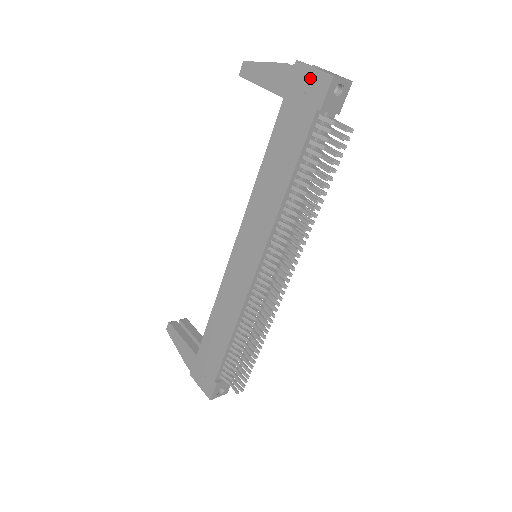
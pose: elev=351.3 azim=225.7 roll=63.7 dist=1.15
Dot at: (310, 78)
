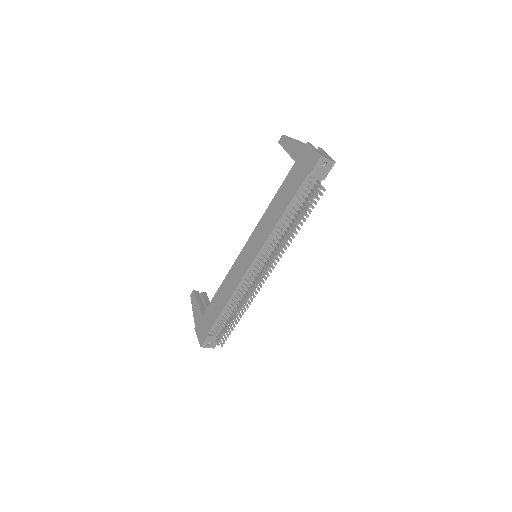
Dot at: (310, 154)
